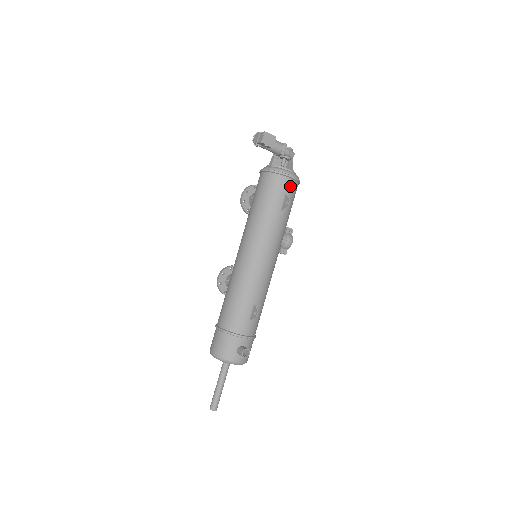
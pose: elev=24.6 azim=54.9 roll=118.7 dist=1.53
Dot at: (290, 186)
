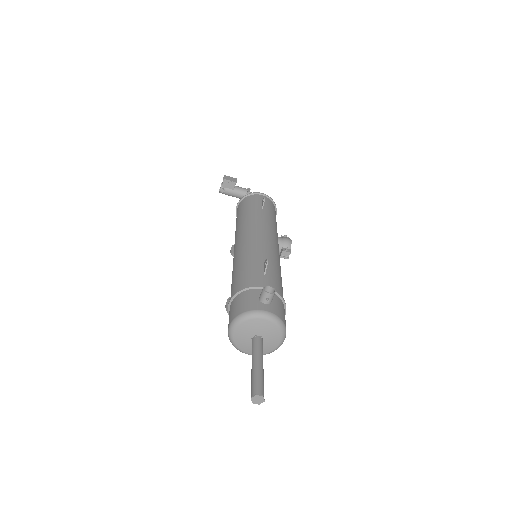
Dot at: occluded
